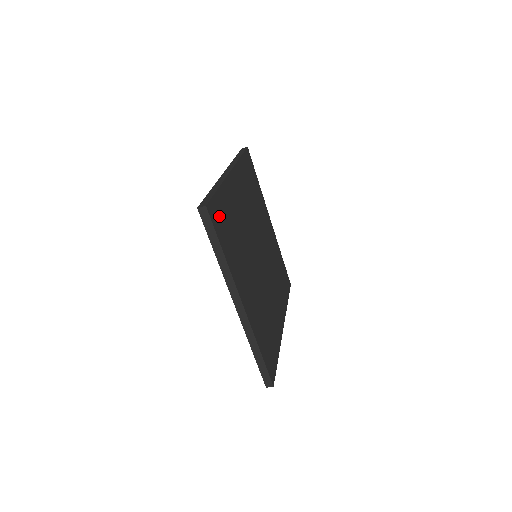
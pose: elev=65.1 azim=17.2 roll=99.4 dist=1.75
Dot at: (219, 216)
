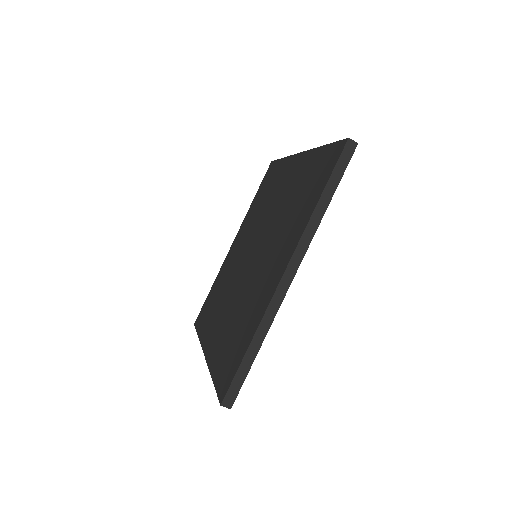
Dot at: occluded
